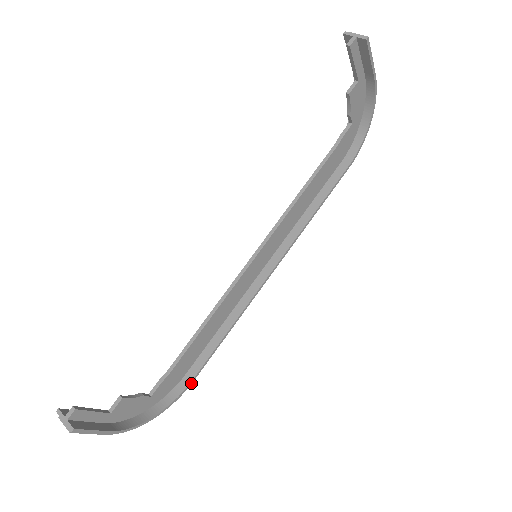
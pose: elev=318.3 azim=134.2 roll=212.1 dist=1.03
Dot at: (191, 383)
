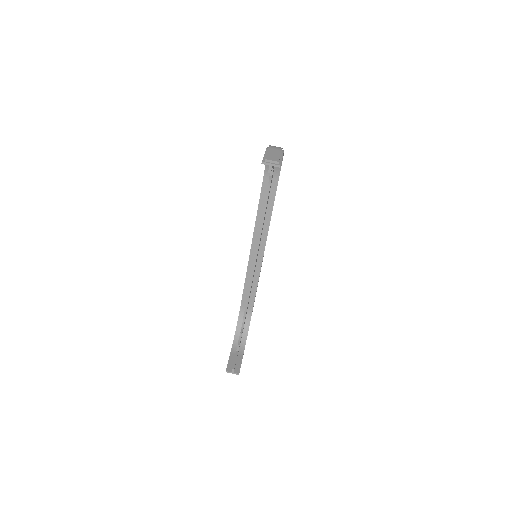
Dot at: occluded
